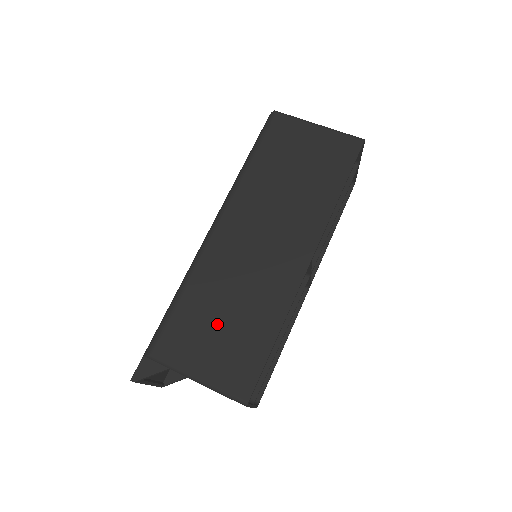
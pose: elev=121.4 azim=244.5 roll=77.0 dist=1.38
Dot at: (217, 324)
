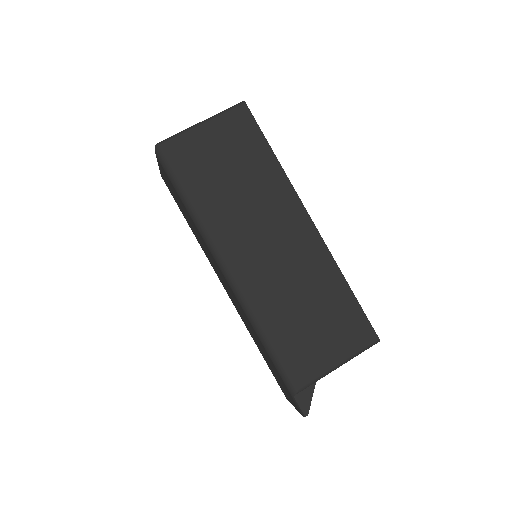
Dot at: (311, 324)
